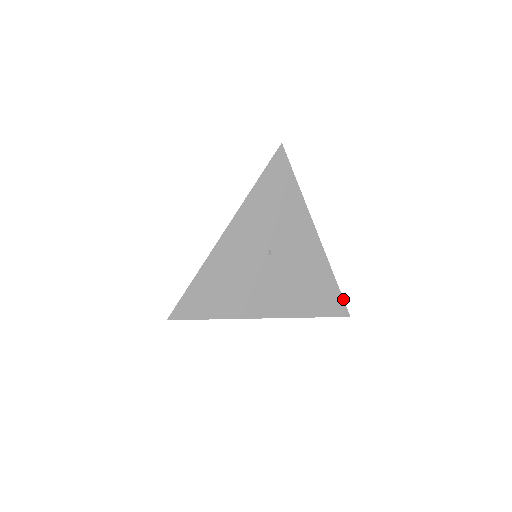
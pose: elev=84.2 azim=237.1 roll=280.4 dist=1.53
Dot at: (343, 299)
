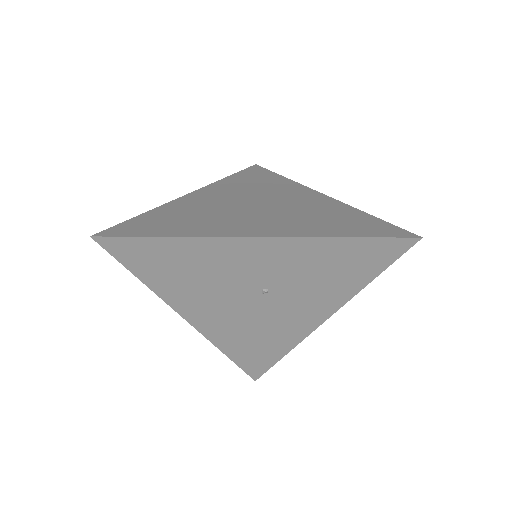
Dot at: occluded
